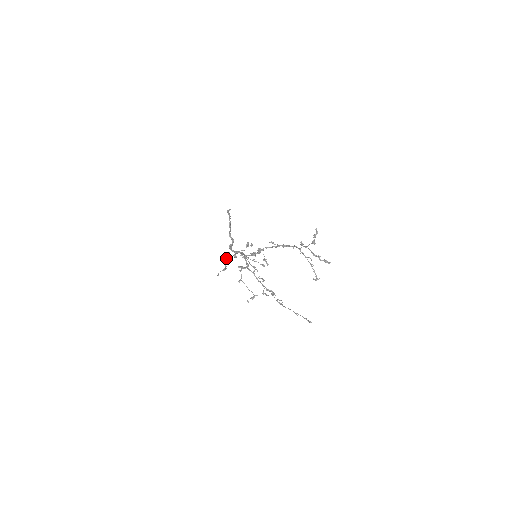
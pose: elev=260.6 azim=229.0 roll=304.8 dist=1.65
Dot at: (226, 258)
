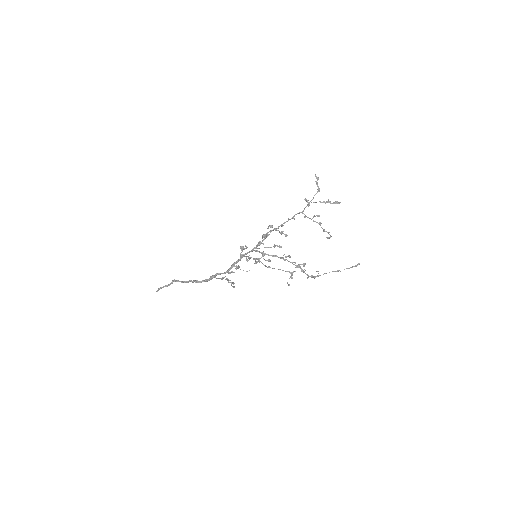
Dot at: (222, 279)
